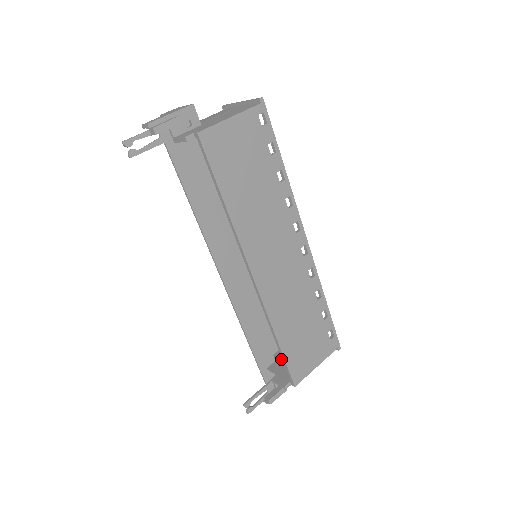
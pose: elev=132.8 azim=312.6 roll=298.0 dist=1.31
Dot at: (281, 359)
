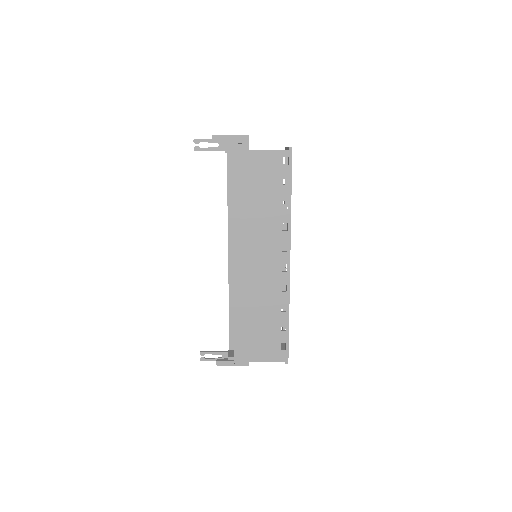
Dot at: occluded
